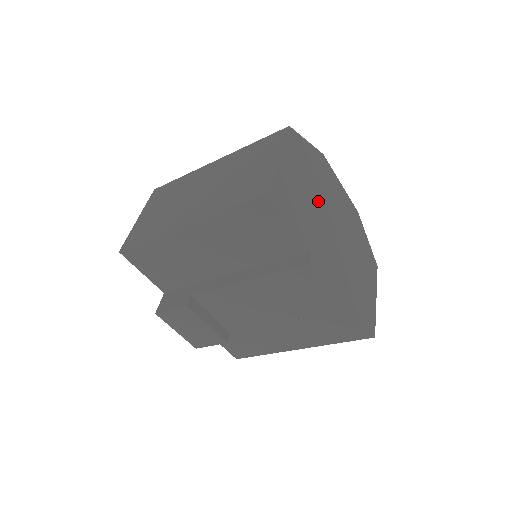
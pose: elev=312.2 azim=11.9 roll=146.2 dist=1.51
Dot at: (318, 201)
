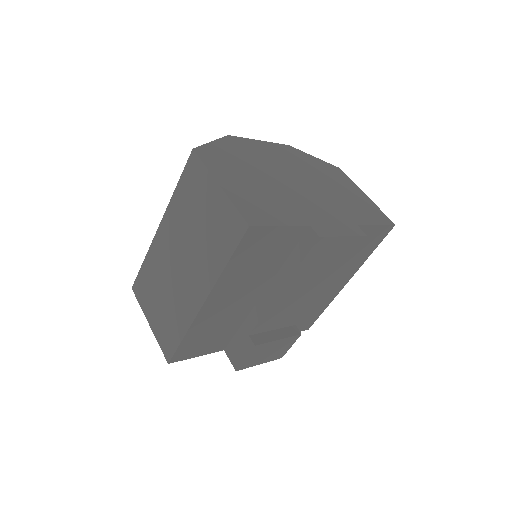
Dot at: (269, 179)
